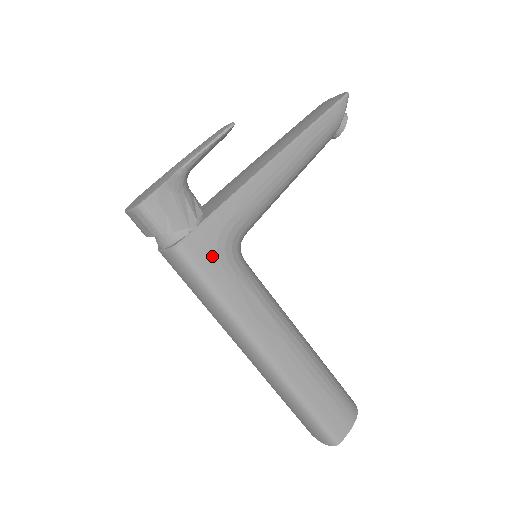
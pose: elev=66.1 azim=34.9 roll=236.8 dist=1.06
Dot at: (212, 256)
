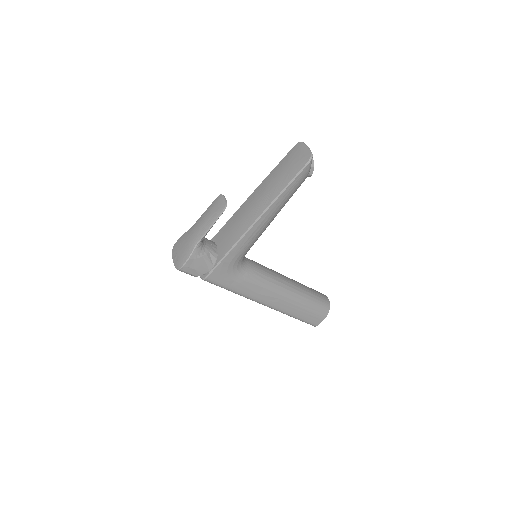
Dot at: (226, 278)
